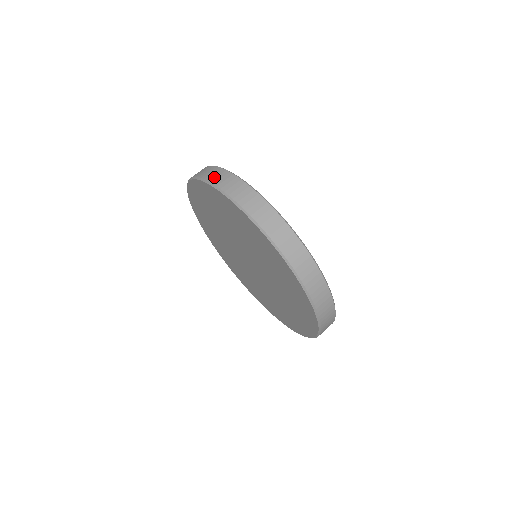
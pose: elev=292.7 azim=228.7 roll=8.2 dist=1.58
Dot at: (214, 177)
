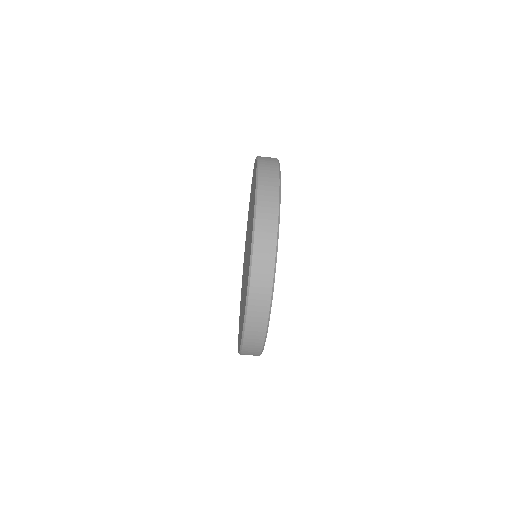
Dot at: (258, 278)
